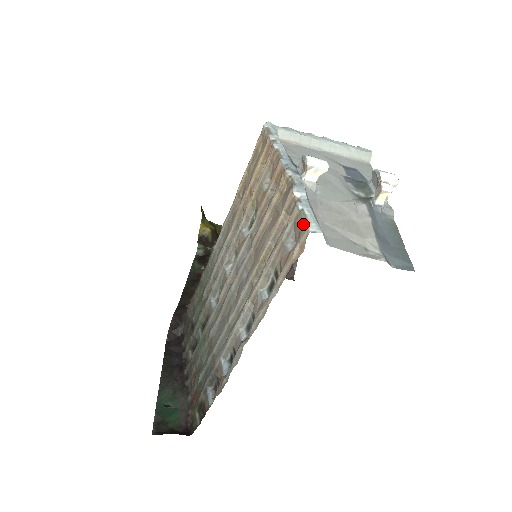
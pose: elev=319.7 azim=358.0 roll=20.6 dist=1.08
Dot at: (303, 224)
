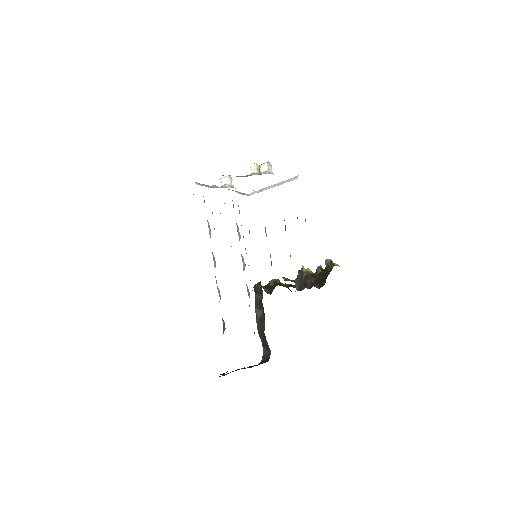
Dot at: occluded
